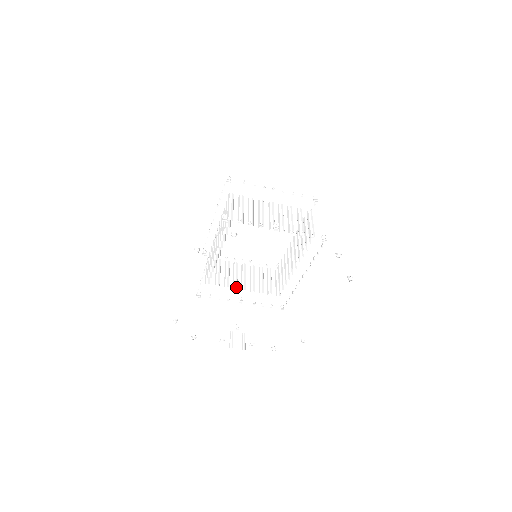
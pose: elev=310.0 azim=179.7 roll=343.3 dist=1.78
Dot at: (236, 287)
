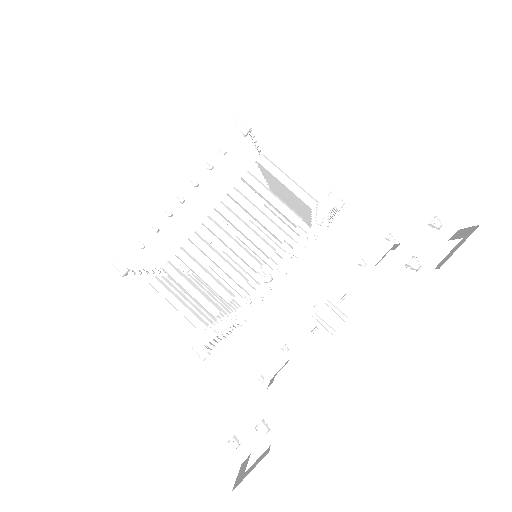
Dot at: occluded
